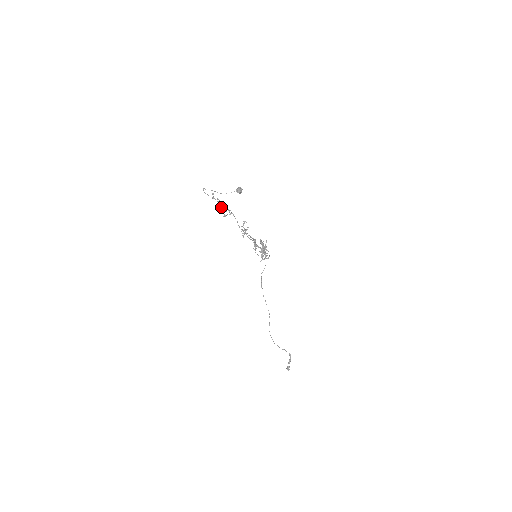
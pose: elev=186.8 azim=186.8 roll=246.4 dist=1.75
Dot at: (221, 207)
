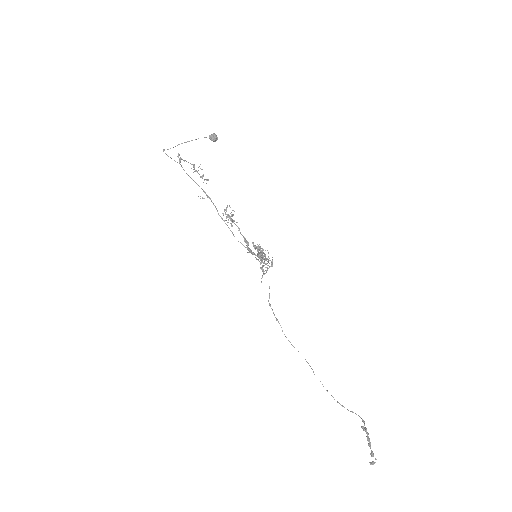
Dot at: (194, 167)
